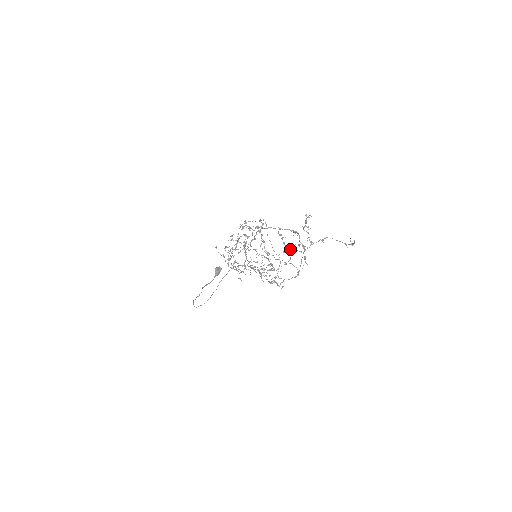
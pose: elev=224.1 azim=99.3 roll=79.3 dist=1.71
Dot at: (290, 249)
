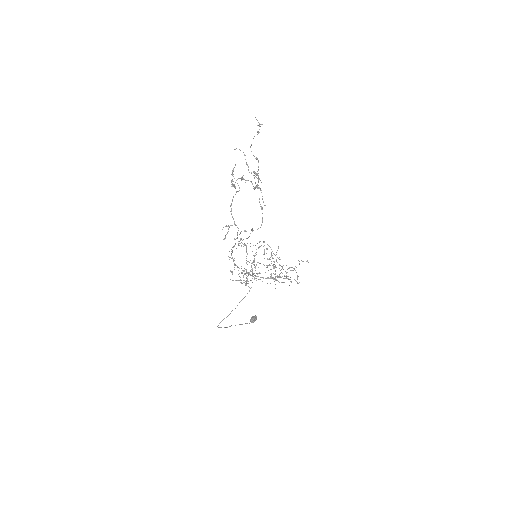
Dot at: occluded
